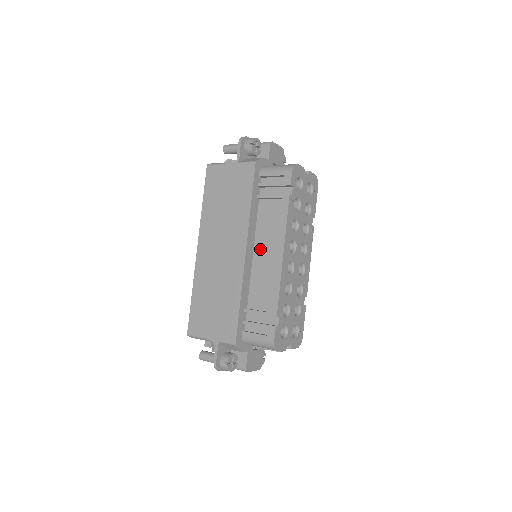
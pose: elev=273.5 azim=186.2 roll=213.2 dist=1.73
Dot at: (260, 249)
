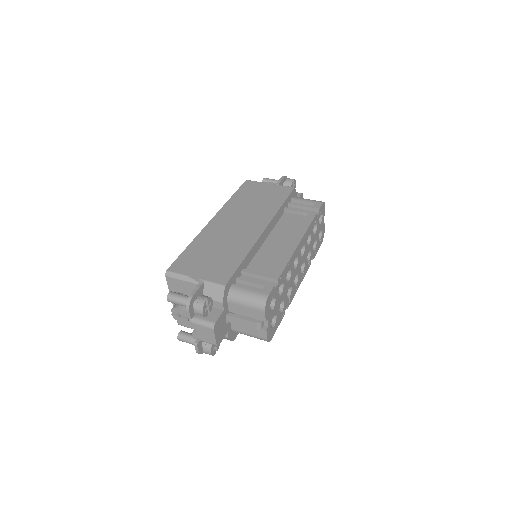
Dot at: (274, 238)
